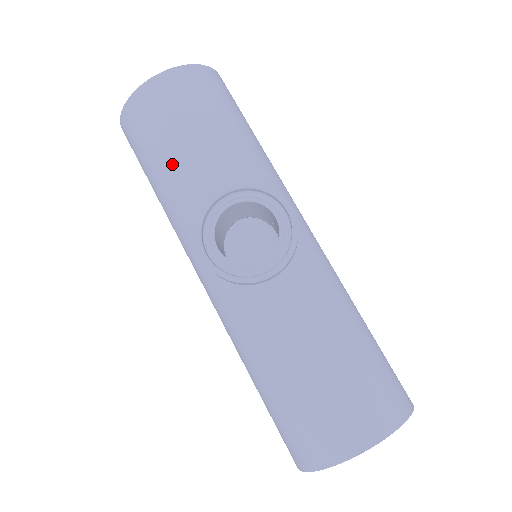
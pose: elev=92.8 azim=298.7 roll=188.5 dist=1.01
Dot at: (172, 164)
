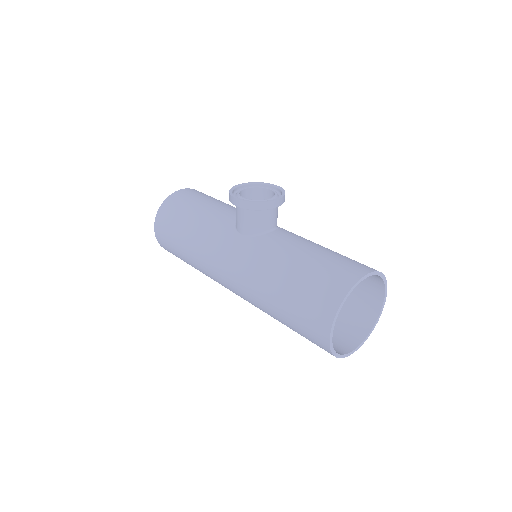
Dot at: (198, 212)
